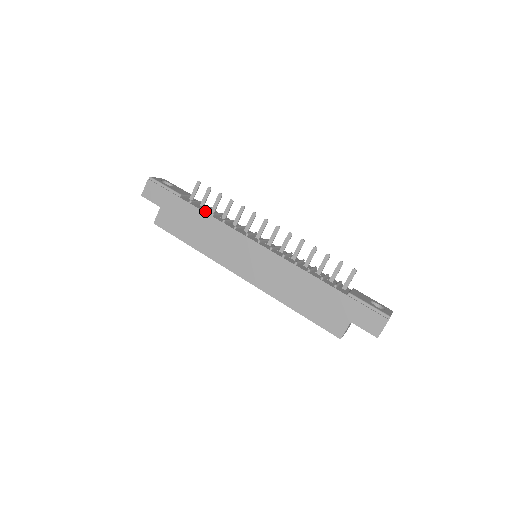
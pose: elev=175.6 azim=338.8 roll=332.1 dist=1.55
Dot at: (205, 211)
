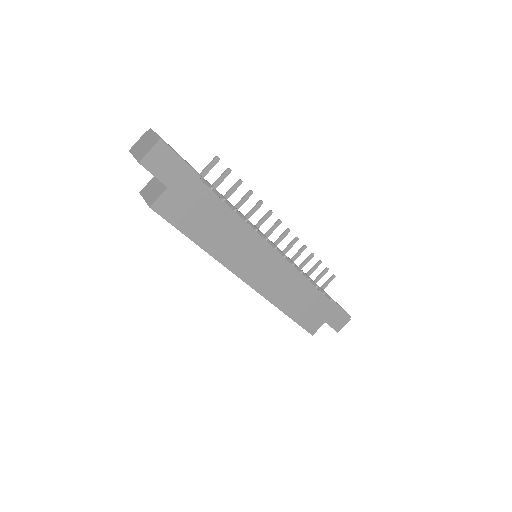
Dot at: occluded
